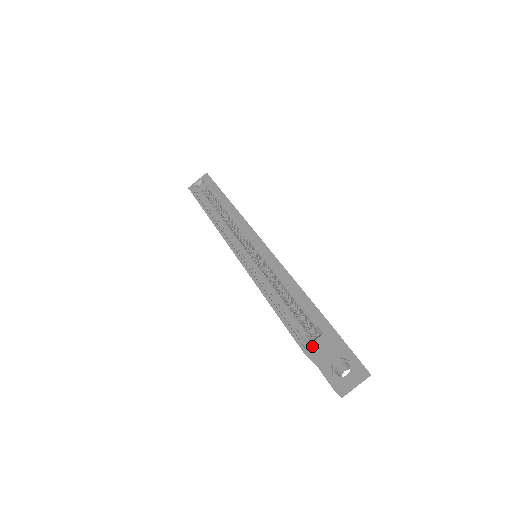
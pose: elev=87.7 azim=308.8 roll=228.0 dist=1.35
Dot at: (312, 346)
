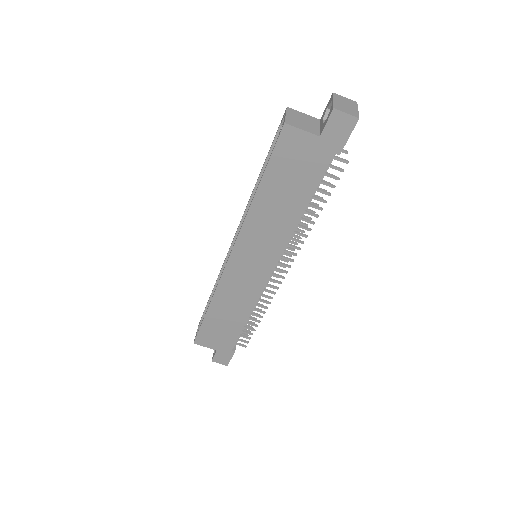
Dot at: (284, 119)
